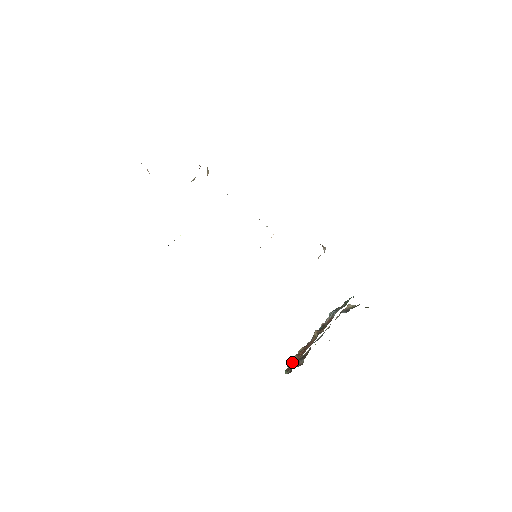
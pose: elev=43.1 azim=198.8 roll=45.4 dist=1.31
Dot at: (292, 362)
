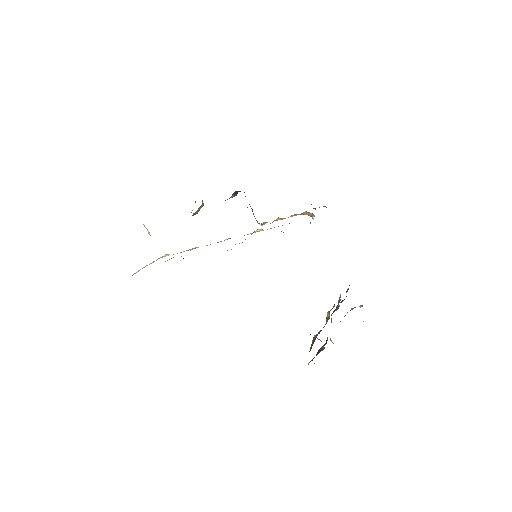
Dot at: (313, 342)
